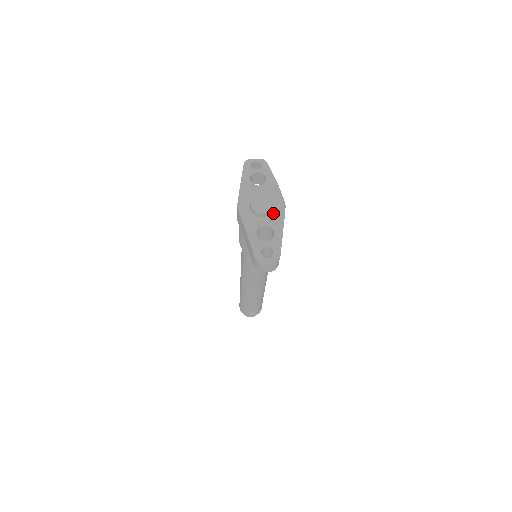
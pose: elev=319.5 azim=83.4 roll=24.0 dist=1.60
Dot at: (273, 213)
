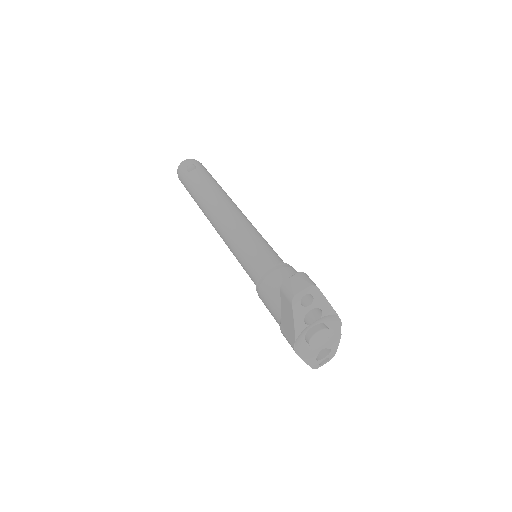
Dot at: occluded
